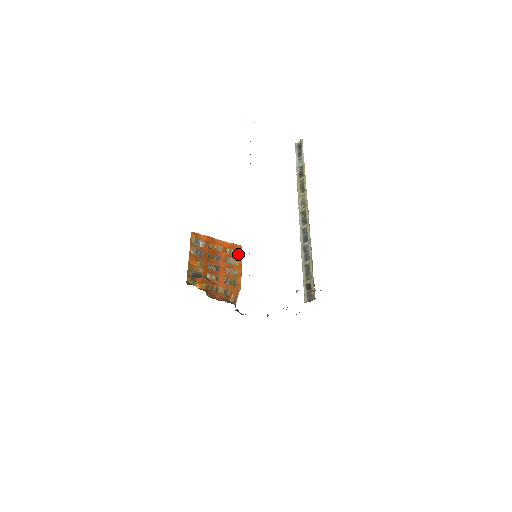
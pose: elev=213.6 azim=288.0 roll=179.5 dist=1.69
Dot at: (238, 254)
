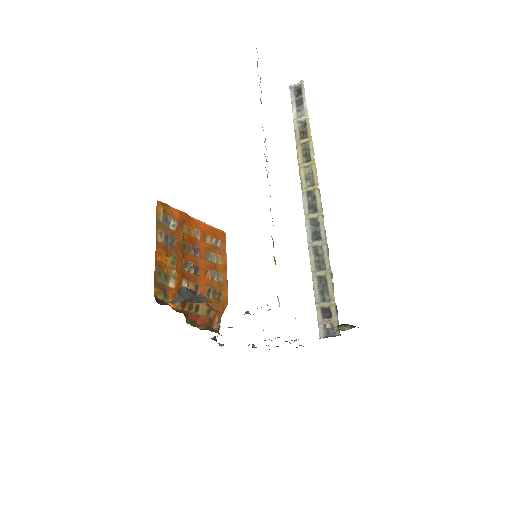
Dot at: (221, 246)
